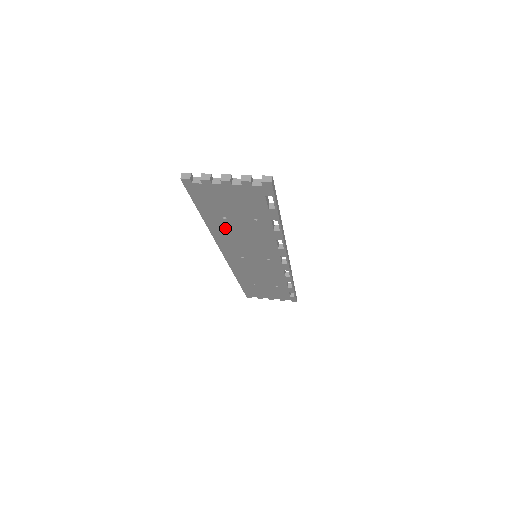
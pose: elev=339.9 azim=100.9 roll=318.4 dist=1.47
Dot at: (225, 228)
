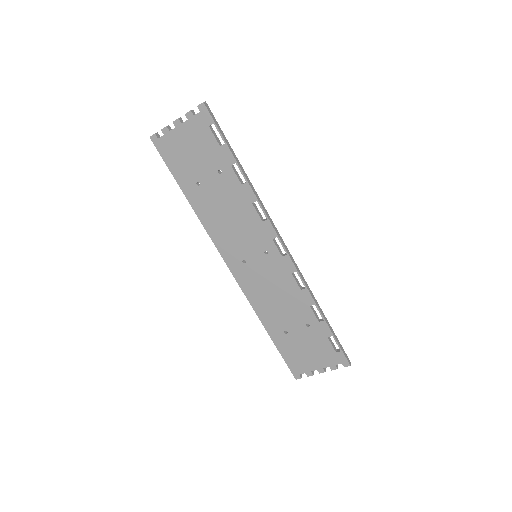
Dot at: (206, 204)
